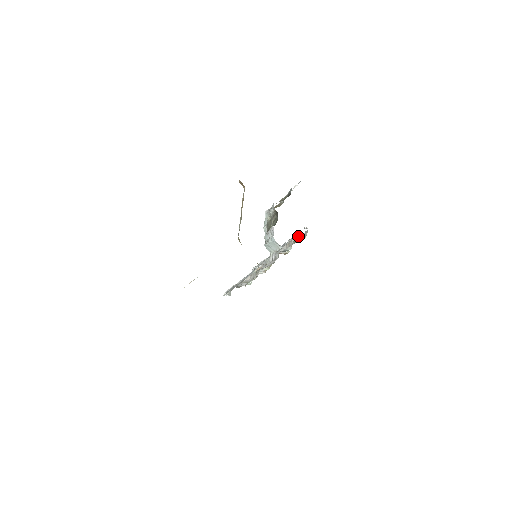
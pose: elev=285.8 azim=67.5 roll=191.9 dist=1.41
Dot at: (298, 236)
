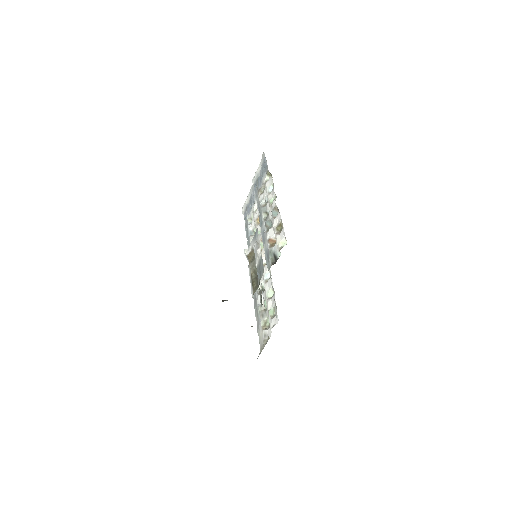
Dot at: (279, 215)
